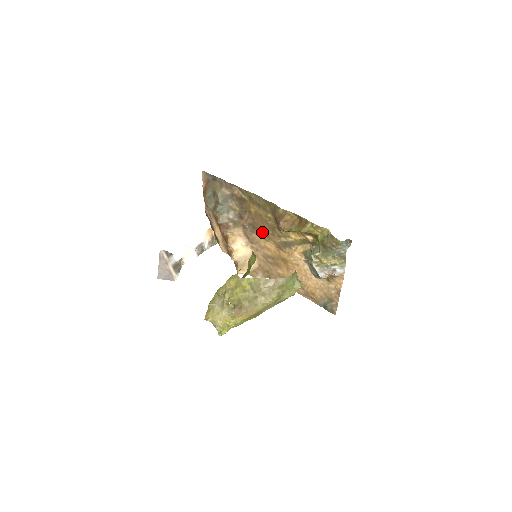
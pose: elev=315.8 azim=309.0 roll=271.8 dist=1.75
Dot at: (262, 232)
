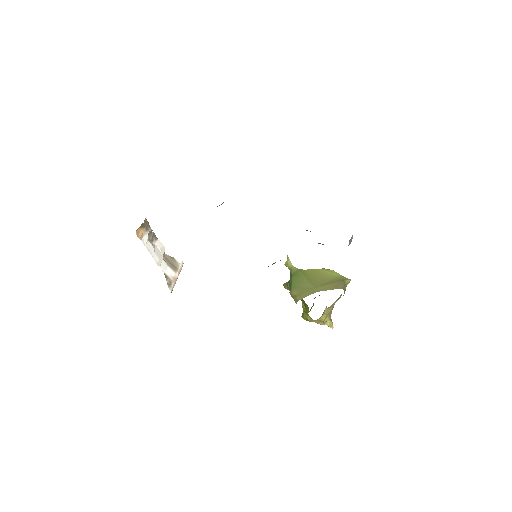
Dot at: occluded
